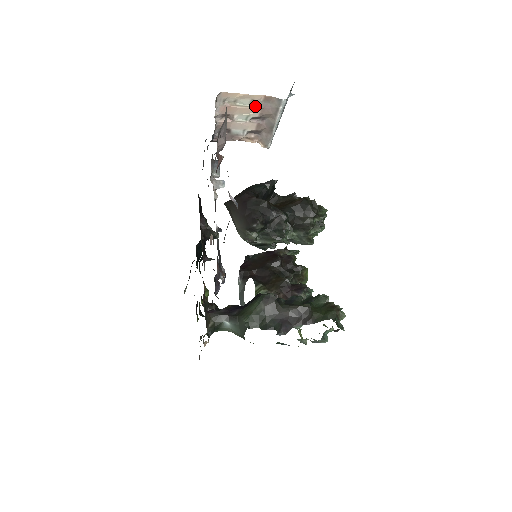
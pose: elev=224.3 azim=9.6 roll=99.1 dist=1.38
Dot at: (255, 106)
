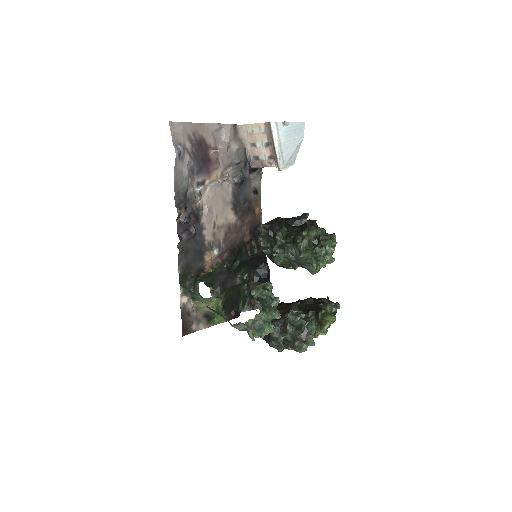
Dot at: (263, 133)
